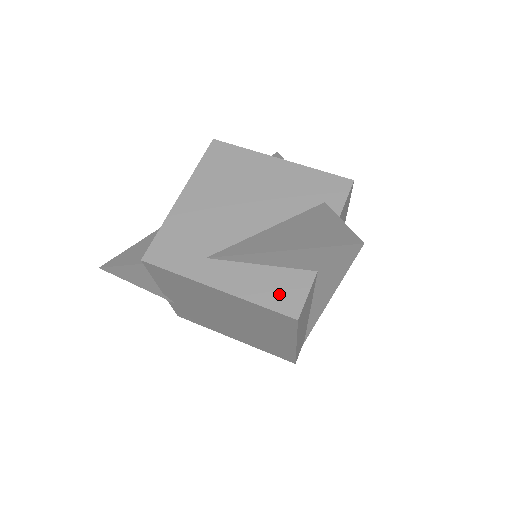
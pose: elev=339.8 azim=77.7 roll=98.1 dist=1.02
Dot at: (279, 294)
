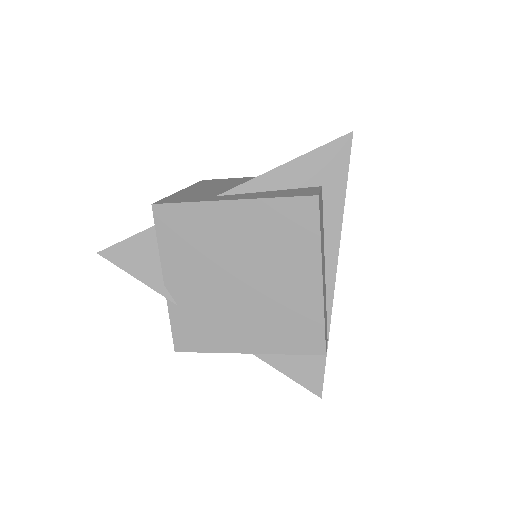
Dot at: (293, 193)
